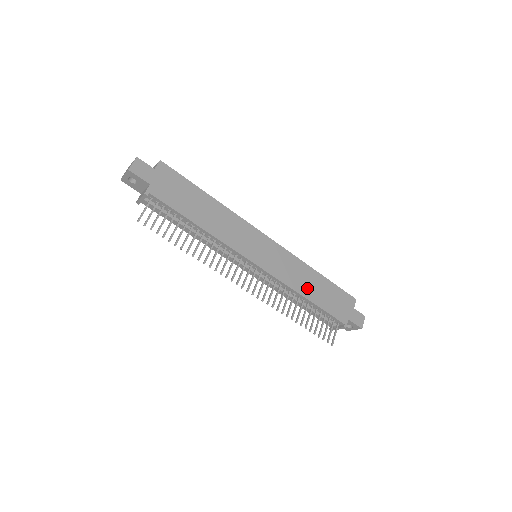
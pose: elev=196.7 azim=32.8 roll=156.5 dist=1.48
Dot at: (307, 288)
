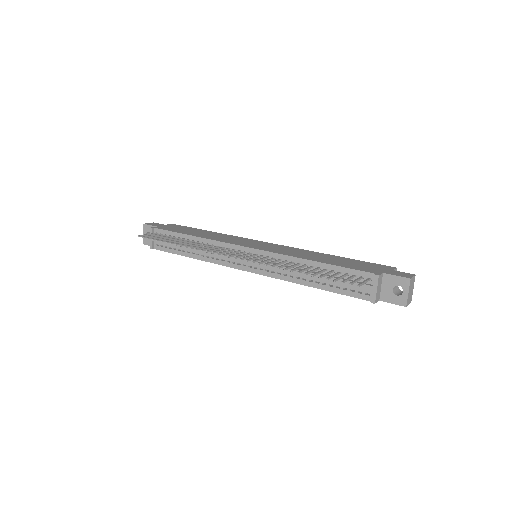
Dot at: (314, 258)
